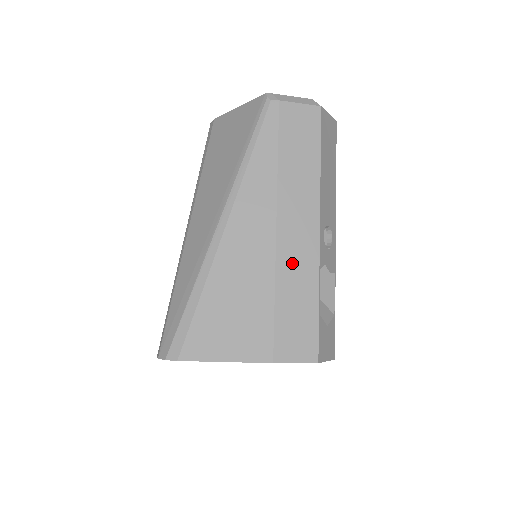
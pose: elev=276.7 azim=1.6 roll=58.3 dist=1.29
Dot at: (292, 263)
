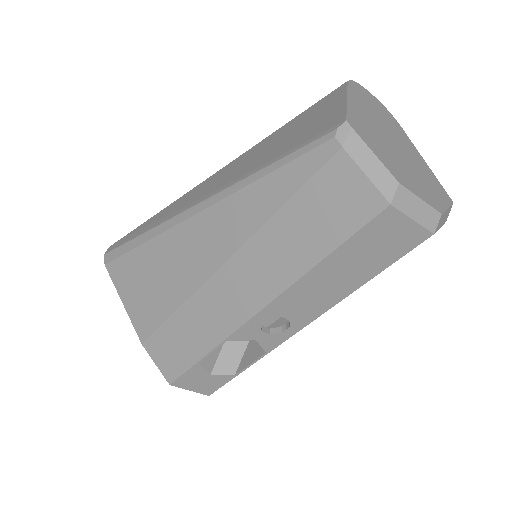
Dot at: (209, 307)
